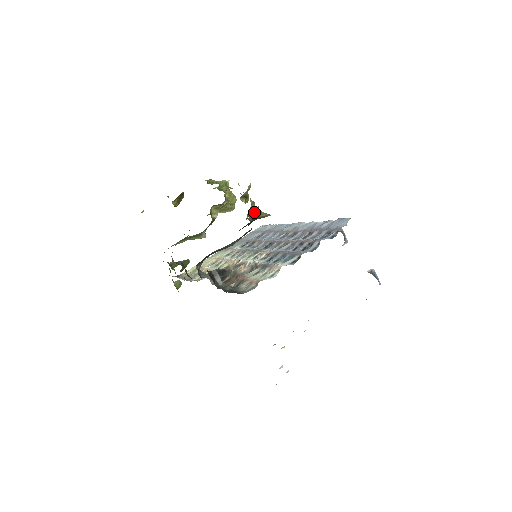
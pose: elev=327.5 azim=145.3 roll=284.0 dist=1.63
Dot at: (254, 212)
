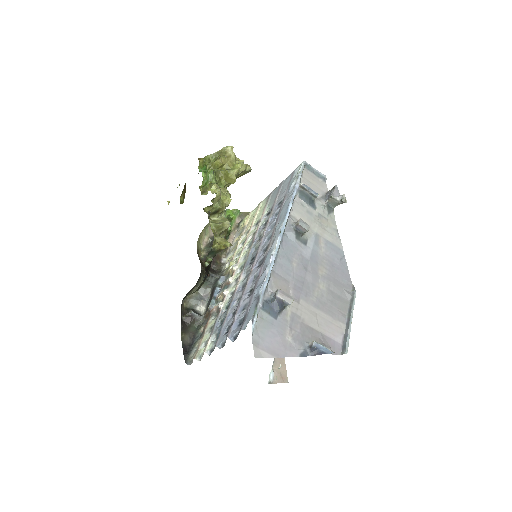
Dot at: (210, 252)
